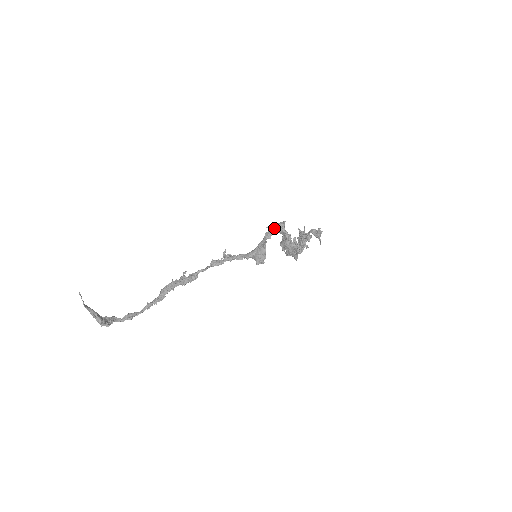
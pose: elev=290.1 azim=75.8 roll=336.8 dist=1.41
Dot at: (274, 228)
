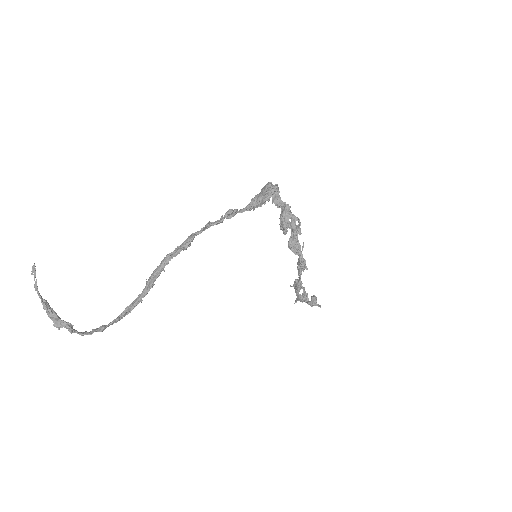
Dot at: (269, 182)
